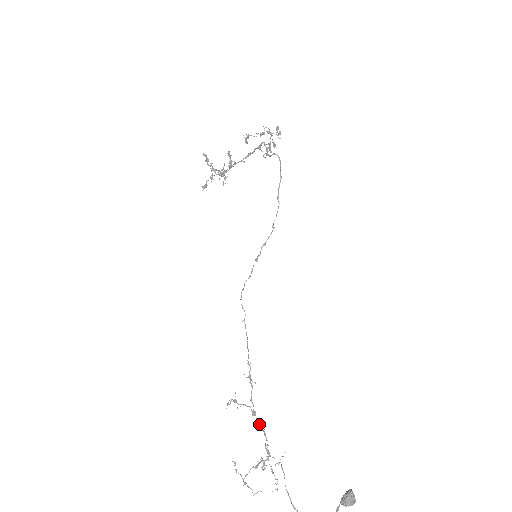
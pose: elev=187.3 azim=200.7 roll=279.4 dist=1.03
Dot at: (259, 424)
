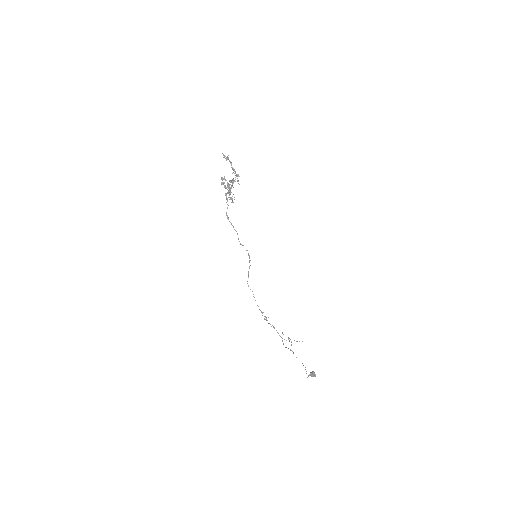
Dot at: (277, 332)
